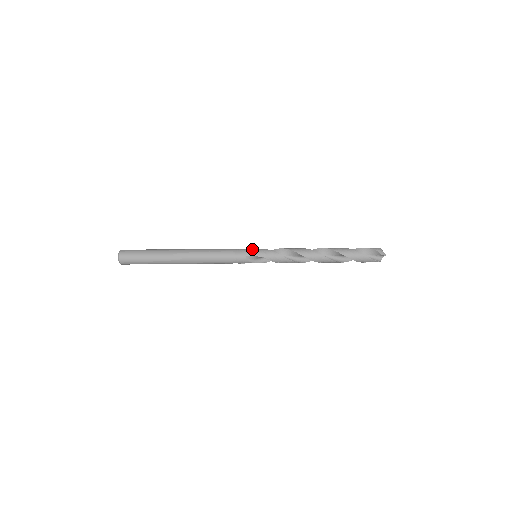
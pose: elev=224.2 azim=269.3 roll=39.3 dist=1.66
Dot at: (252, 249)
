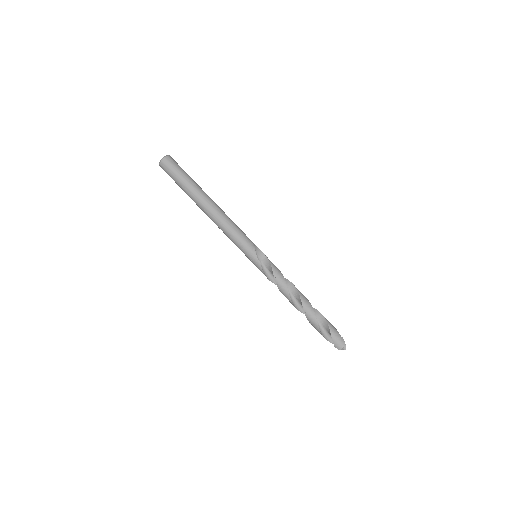
Dot at: occluded
